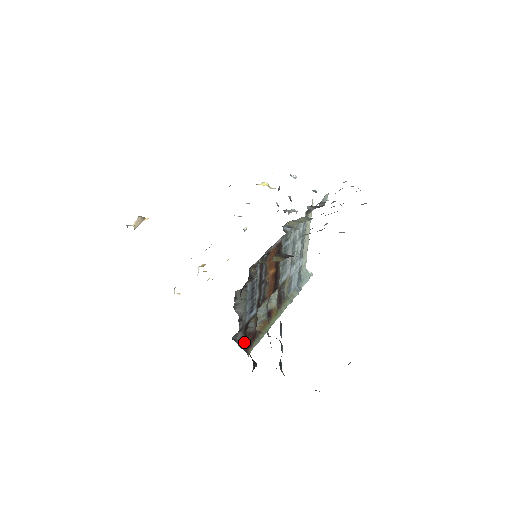
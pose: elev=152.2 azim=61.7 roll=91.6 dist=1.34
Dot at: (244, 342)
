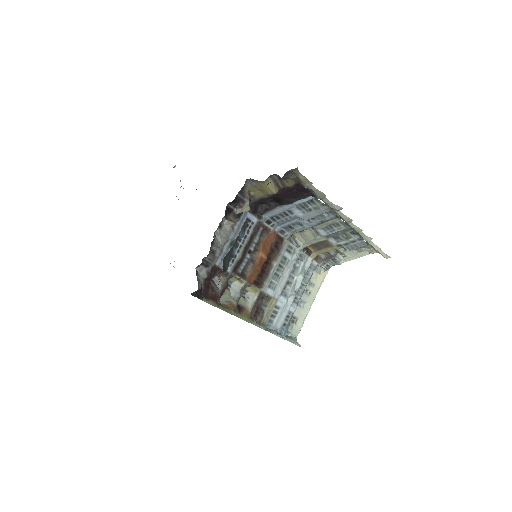
Dot at: (203, 285)
